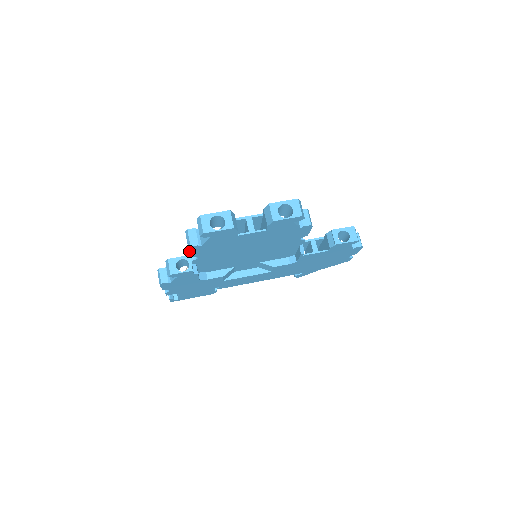
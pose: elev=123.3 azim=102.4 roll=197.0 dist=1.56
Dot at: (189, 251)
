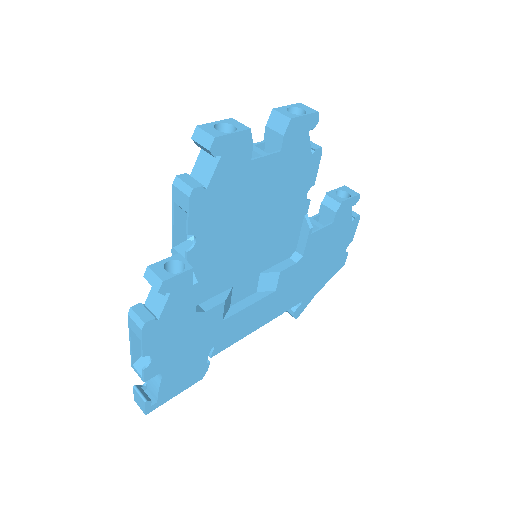
Dot at: (188, 210)
